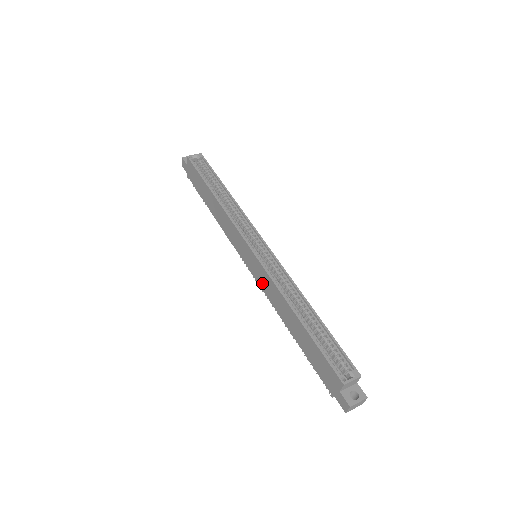
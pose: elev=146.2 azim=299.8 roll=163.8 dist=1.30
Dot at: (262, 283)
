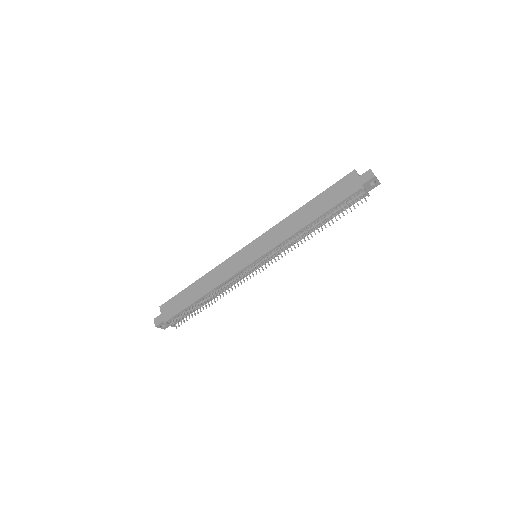
Dot at: (272, 242)
